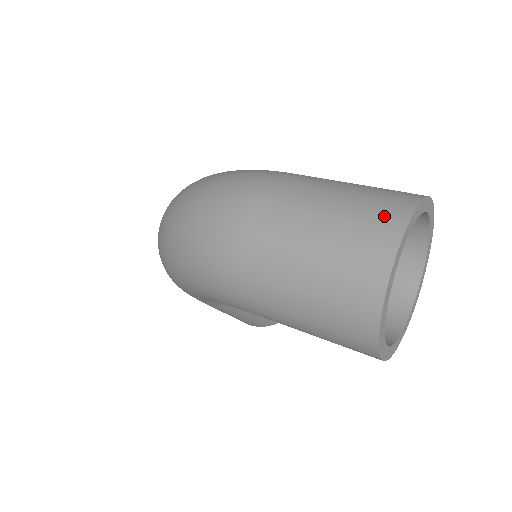
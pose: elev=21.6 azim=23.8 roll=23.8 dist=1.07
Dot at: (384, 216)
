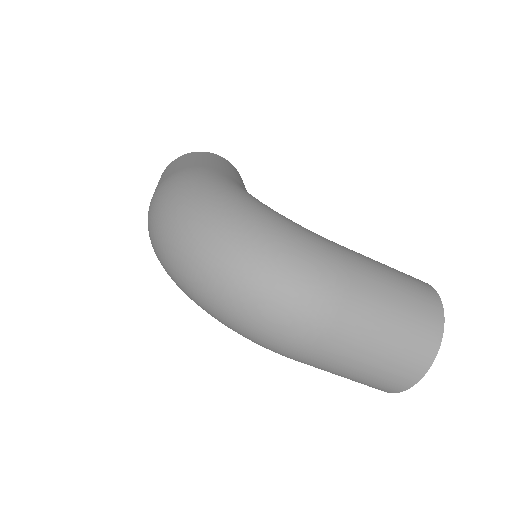
Dot at: (425, 344)
